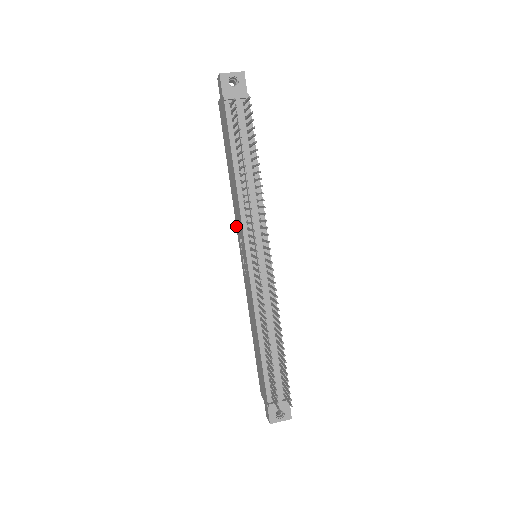
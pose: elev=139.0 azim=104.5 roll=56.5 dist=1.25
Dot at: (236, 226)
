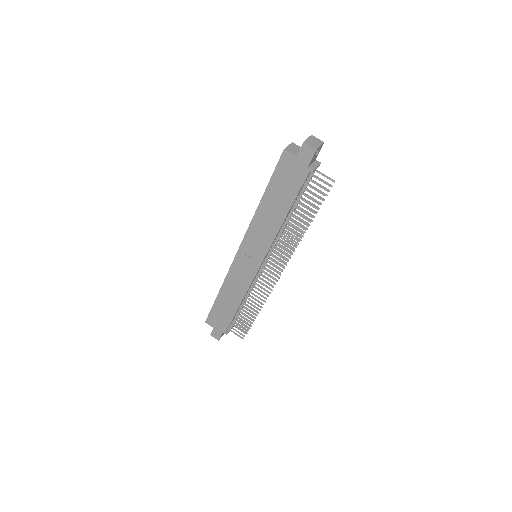
Dot at: (246, 234)
